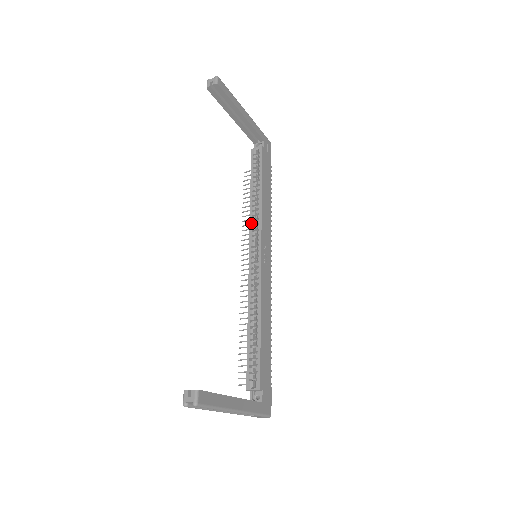
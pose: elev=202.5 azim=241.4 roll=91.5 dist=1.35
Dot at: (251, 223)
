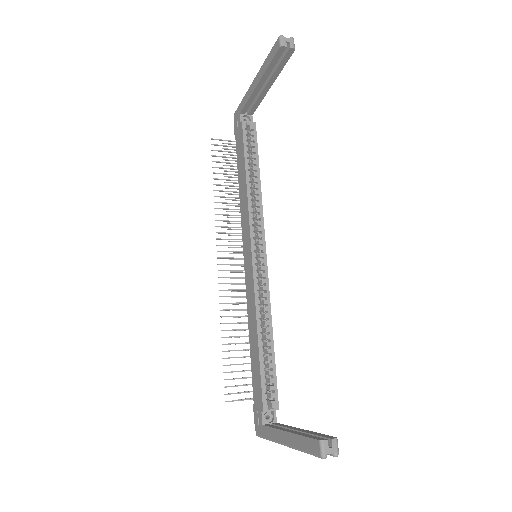
Dot at: (251, 215)
